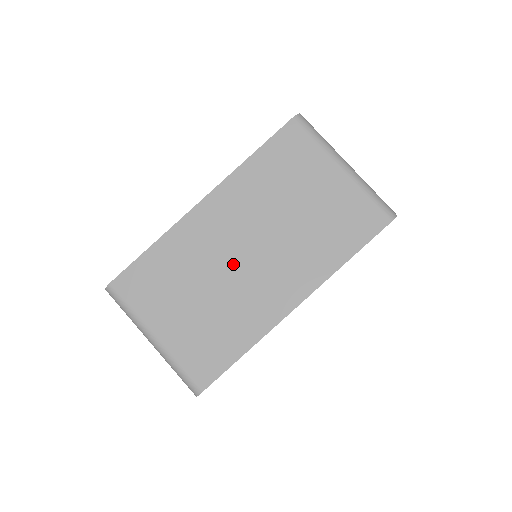
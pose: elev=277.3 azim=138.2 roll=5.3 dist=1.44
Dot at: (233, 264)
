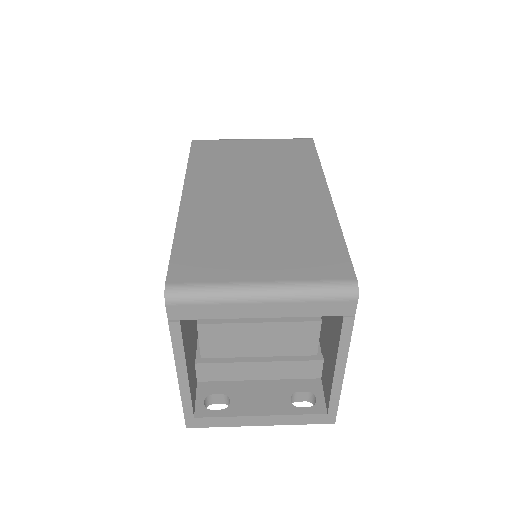
Dot at: (255, 205)
